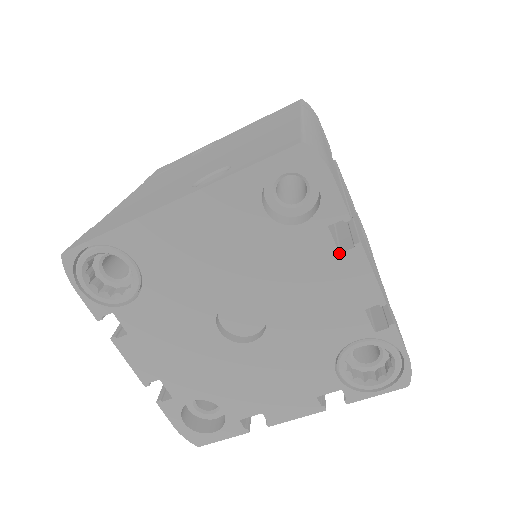
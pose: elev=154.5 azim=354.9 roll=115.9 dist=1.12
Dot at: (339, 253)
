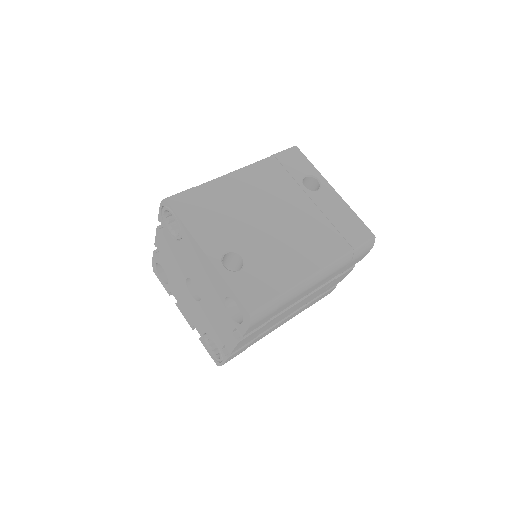
Dot at: (232, 333)
